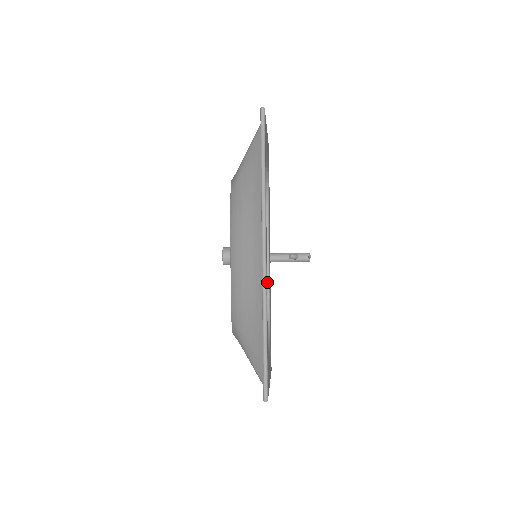
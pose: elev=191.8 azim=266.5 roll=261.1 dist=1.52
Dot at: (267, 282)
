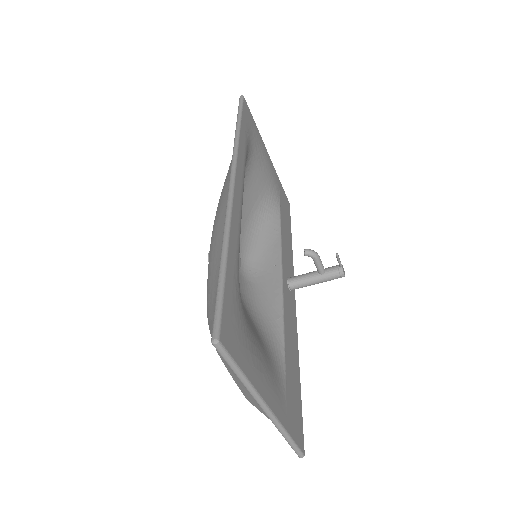
Dot at: (279, 297)
